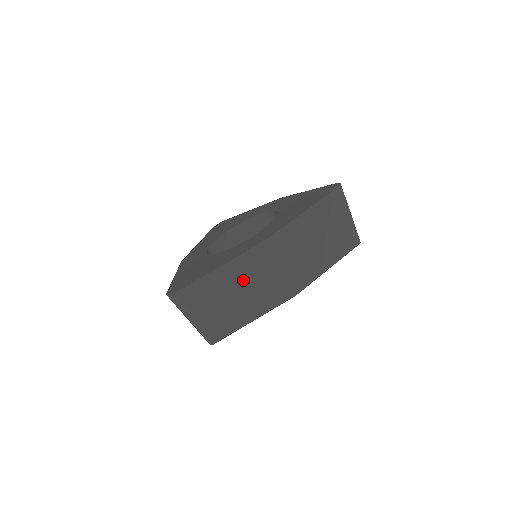
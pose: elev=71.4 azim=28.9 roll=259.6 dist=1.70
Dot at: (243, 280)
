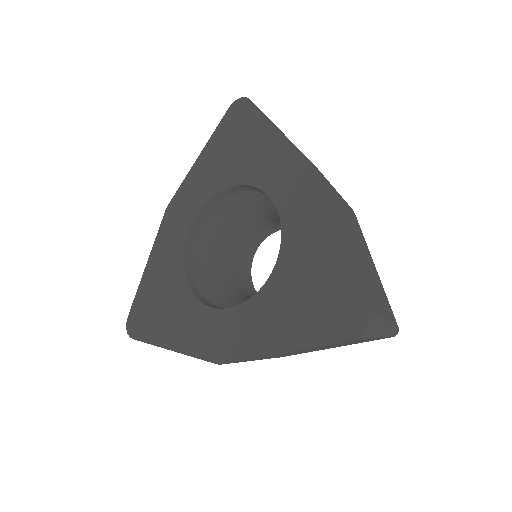
Dot at: occluded
